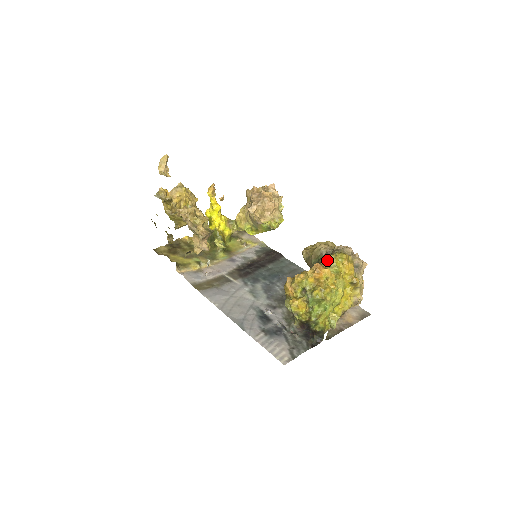
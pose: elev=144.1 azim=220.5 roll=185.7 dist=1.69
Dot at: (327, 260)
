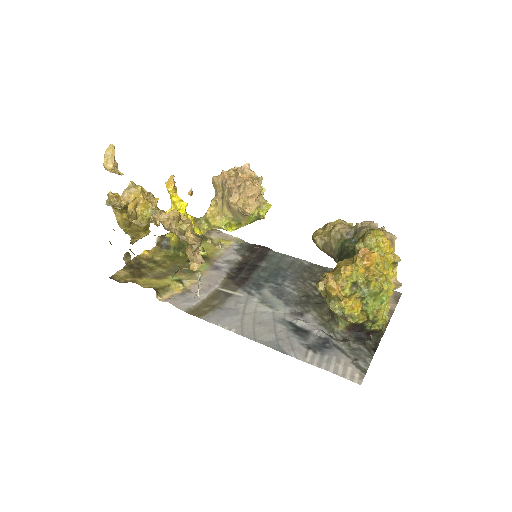
Dot at: (365, 242)
